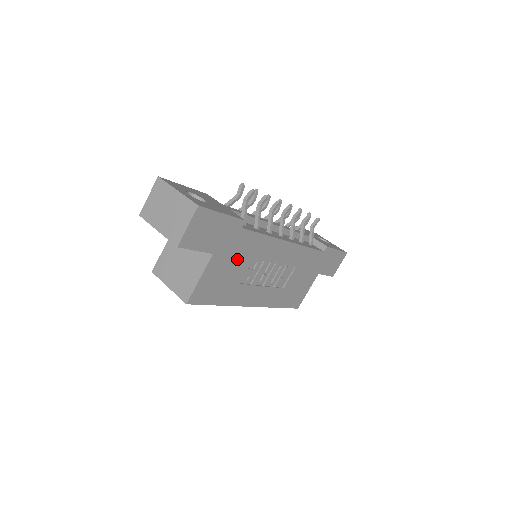
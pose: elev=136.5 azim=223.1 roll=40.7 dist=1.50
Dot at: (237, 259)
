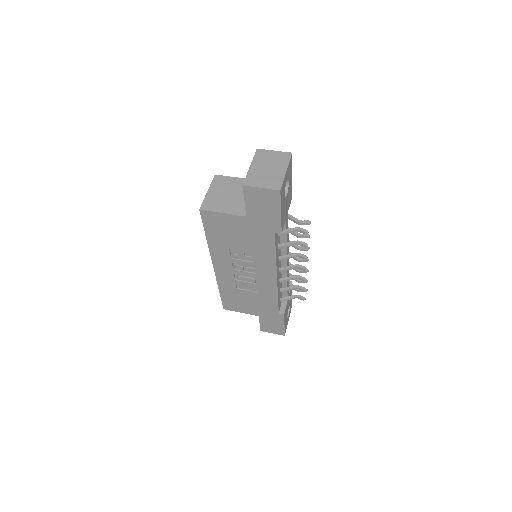
Dot at: (249, 238)
